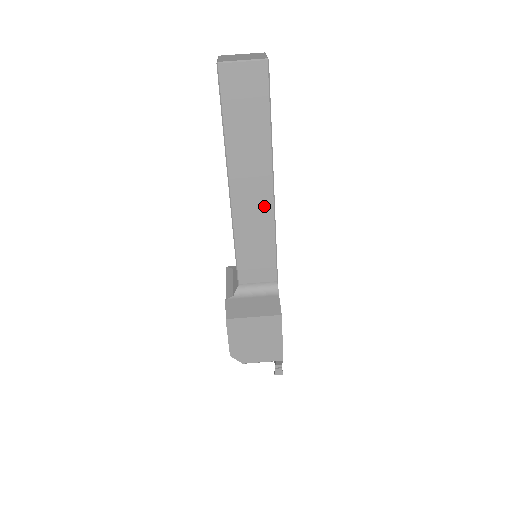
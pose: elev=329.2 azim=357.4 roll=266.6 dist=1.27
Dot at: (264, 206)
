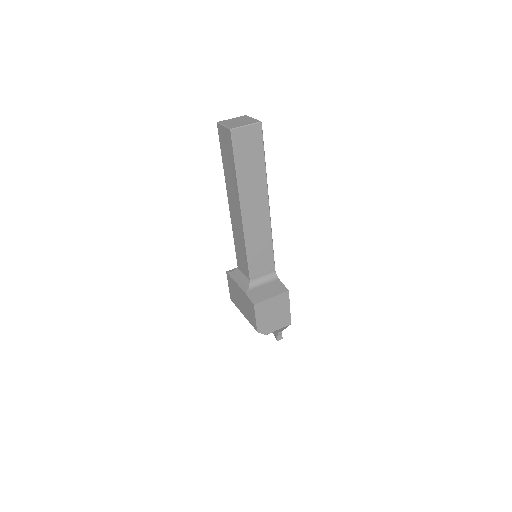
Dot at: (264, 218)
